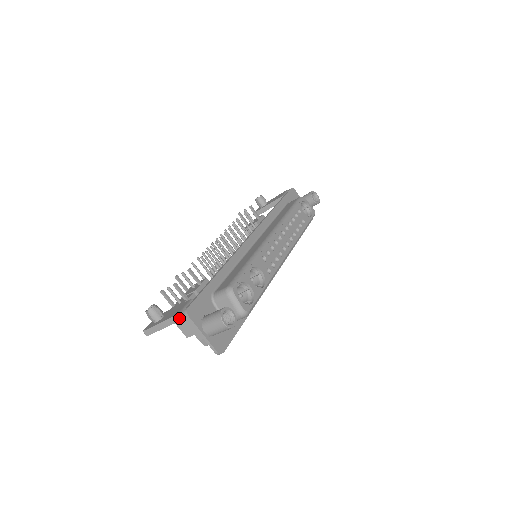
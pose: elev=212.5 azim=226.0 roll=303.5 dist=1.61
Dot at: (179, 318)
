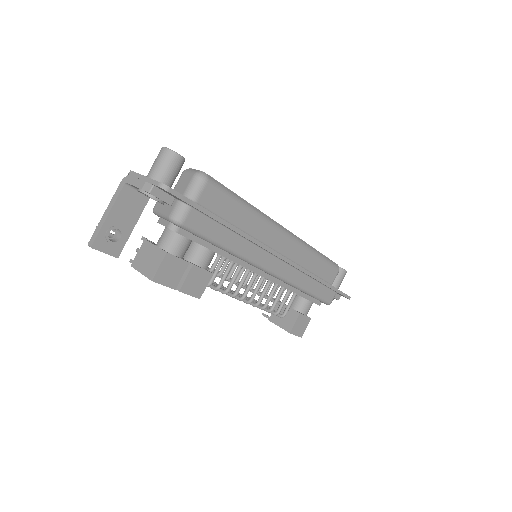
Dot at: (123, 183)
